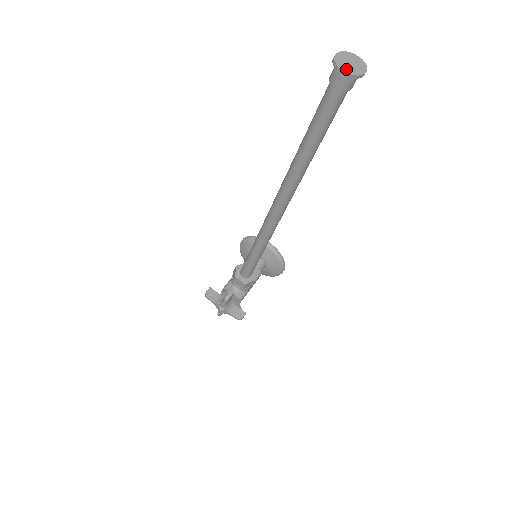
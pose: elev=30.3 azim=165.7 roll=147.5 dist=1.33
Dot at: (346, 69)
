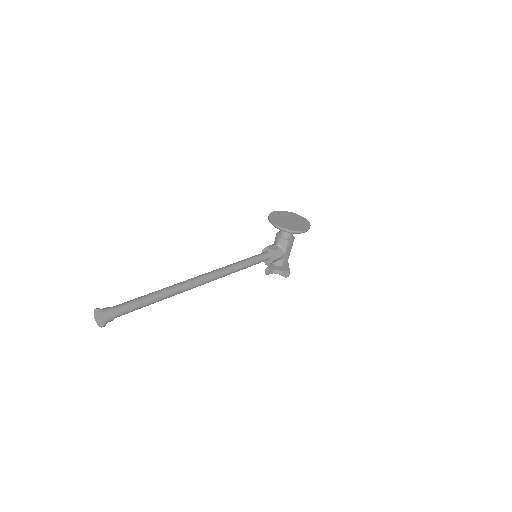
Dot at: (99, 324)
